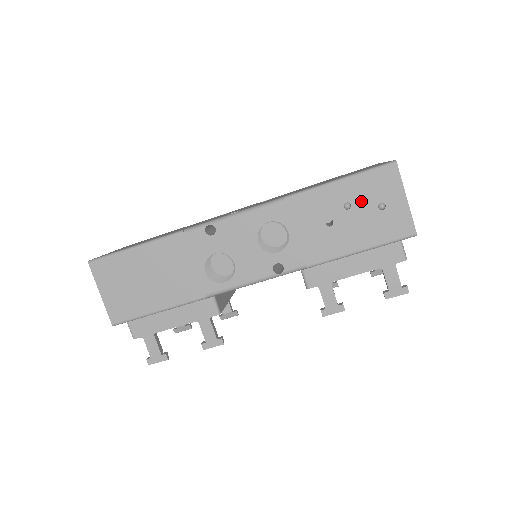
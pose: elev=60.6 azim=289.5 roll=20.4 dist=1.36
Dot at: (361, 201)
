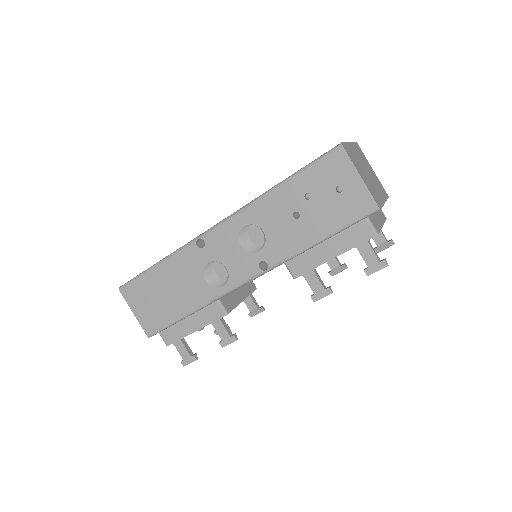
Dot at: (319, 189)
